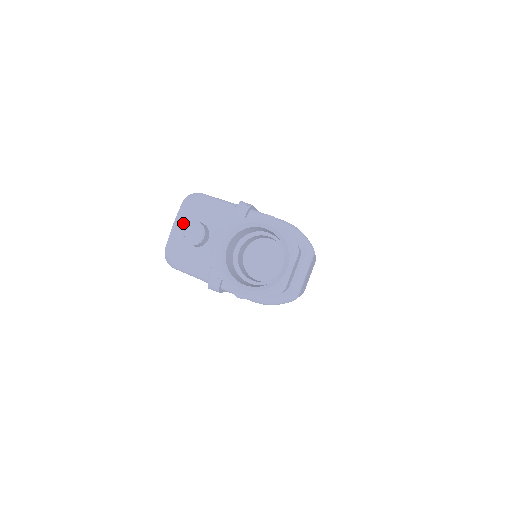
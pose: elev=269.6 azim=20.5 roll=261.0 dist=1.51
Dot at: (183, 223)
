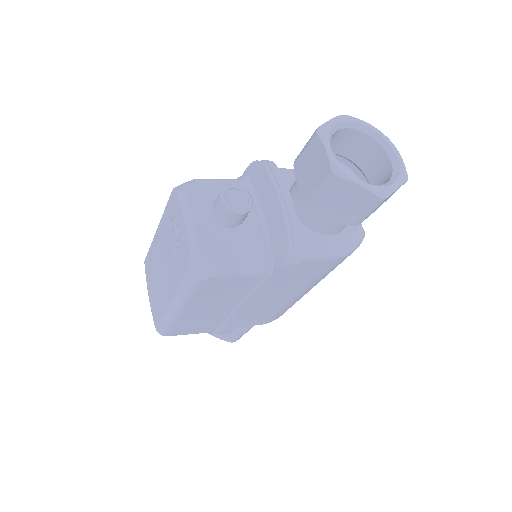
Dot at: (199, 209)
